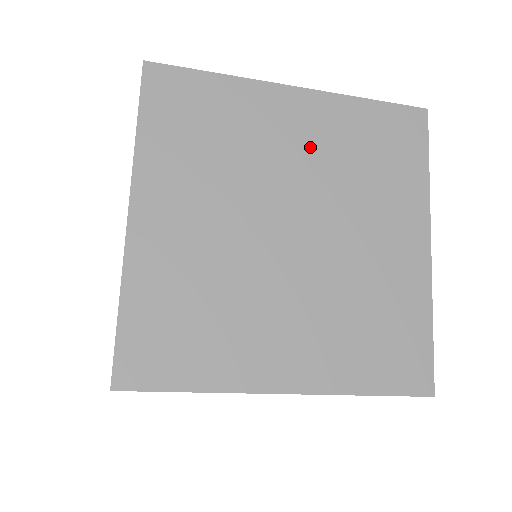
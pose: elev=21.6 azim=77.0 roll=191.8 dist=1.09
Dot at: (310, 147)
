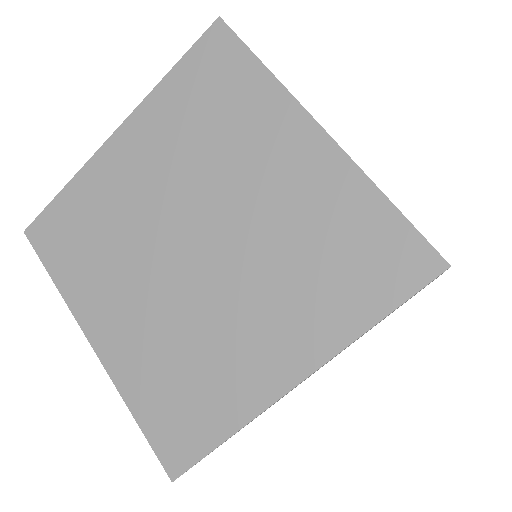
Dot at: occluded
